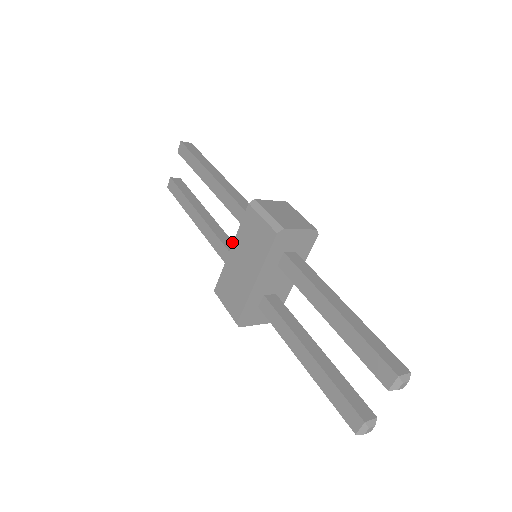
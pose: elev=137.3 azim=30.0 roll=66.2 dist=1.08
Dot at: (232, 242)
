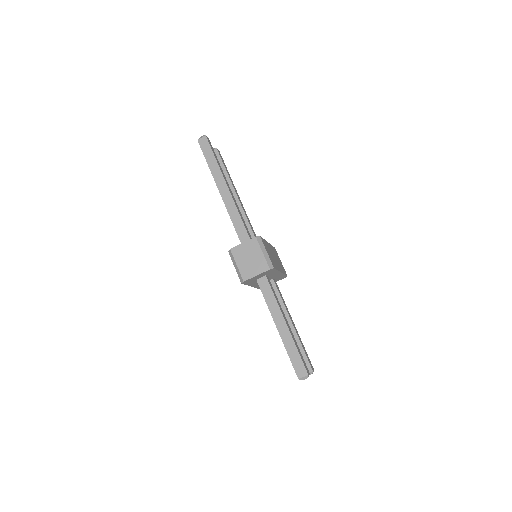
Dot at: (250, 227)
